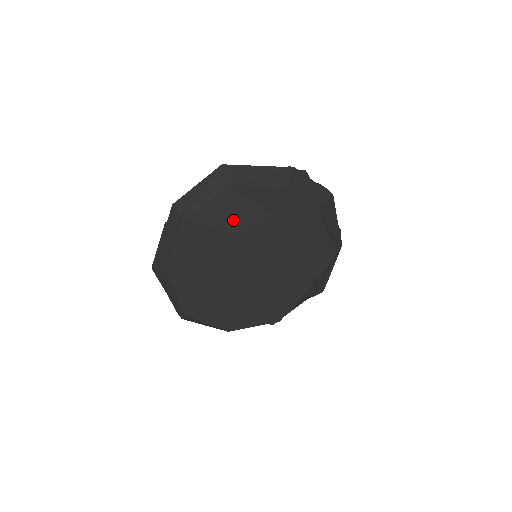
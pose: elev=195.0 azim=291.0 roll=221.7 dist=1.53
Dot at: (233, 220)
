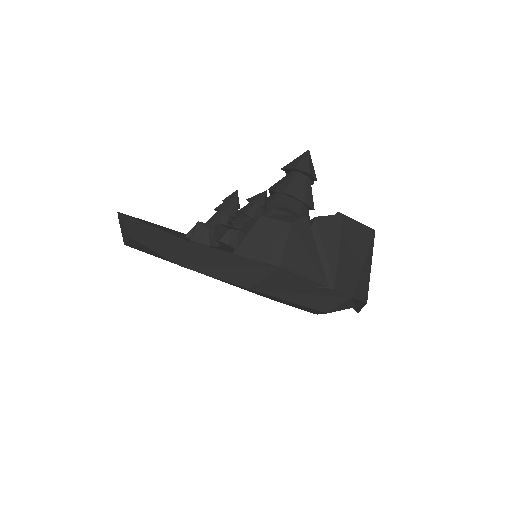
Dot at: occluded
